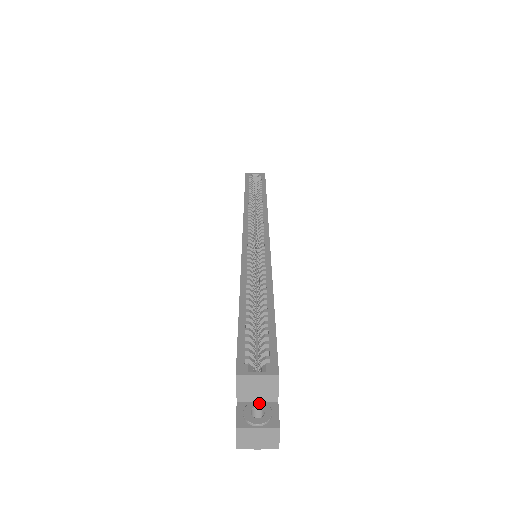
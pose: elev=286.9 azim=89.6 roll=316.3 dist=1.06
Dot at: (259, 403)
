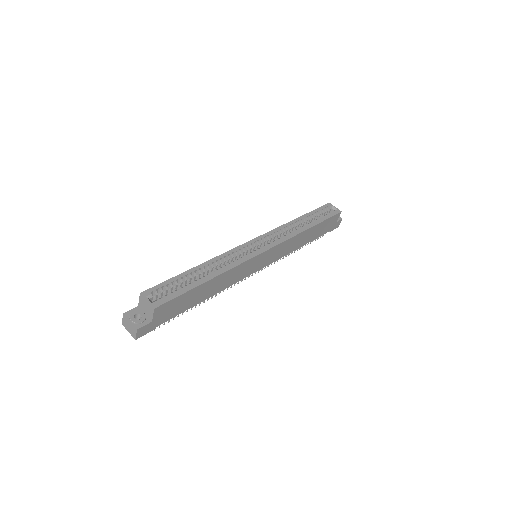
Dot at: (144, 314)
